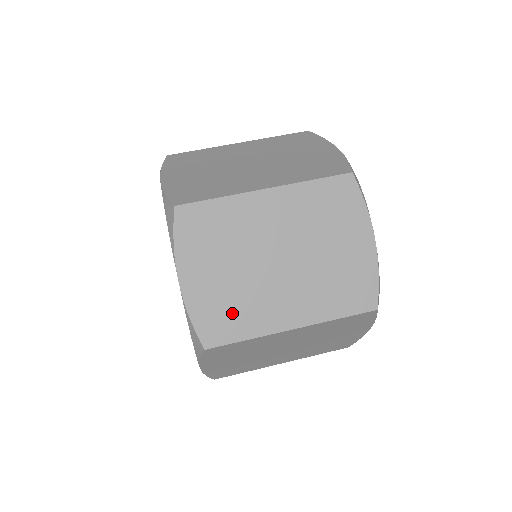
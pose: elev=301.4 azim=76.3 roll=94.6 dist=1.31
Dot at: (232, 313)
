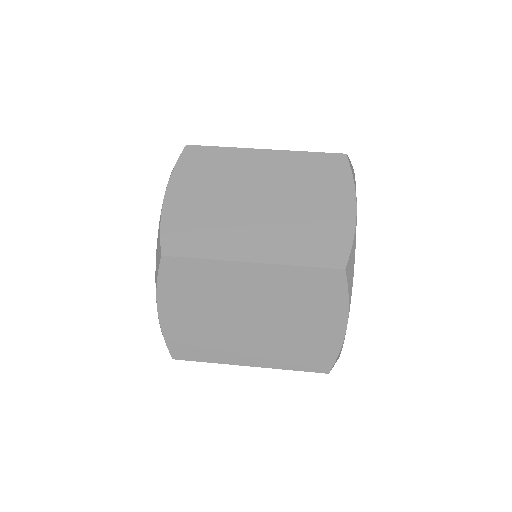
Dot at: (199, 232)
